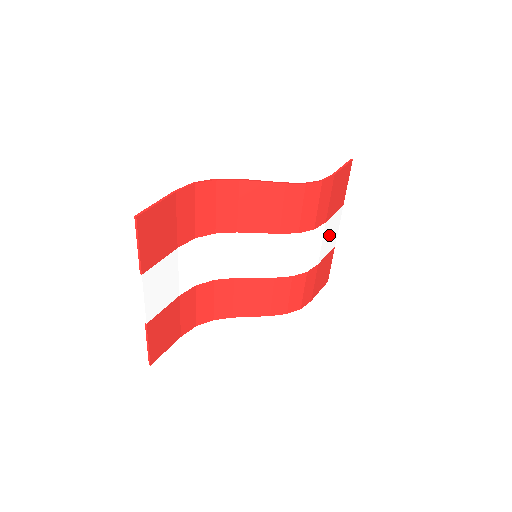
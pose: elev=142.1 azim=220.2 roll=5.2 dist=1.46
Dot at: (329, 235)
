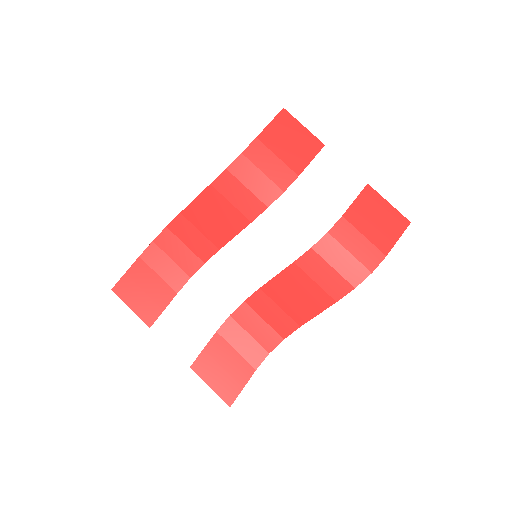
Dot at: (330, 182)
